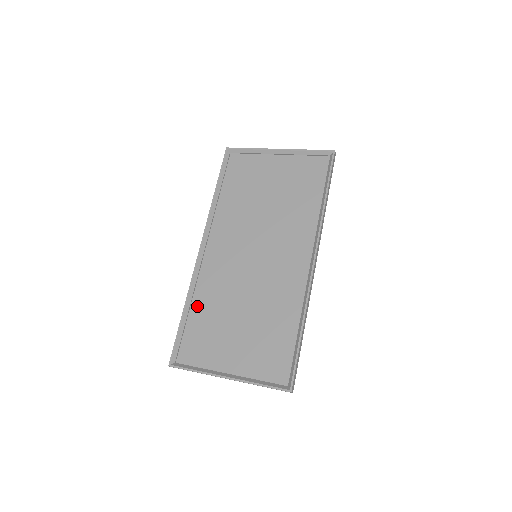
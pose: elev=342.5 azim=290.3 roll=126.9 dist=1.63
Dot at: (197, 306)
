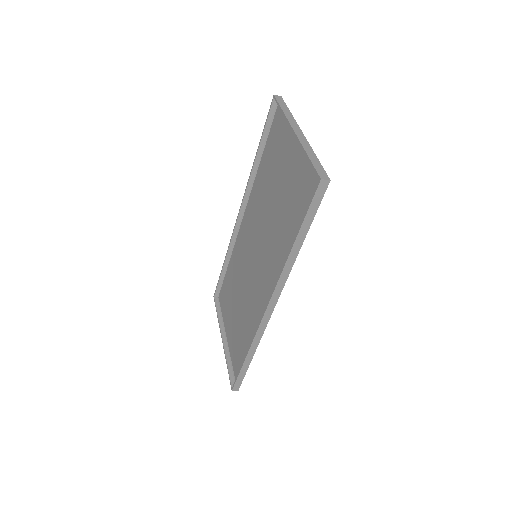
Dot at: (231, 265)
